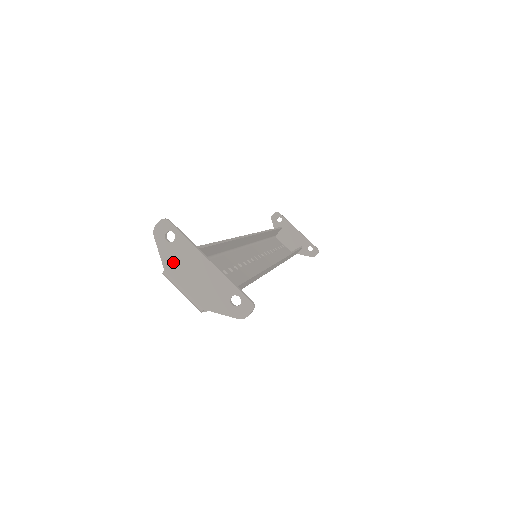
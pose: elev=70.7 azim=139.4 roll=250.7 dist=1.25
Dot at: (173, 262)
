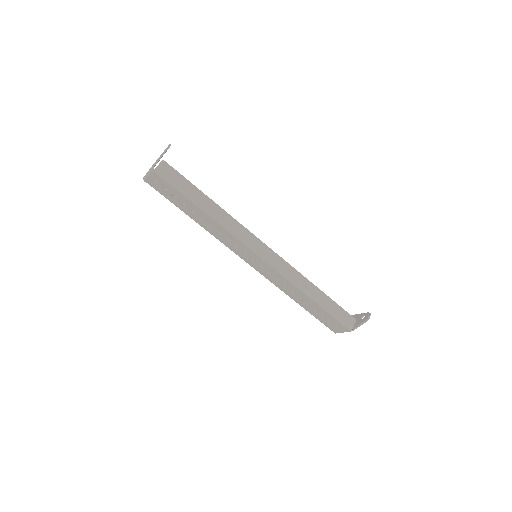
Dot at: occluded
